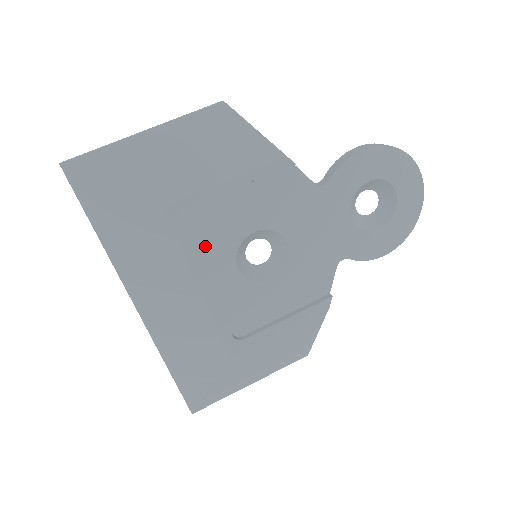
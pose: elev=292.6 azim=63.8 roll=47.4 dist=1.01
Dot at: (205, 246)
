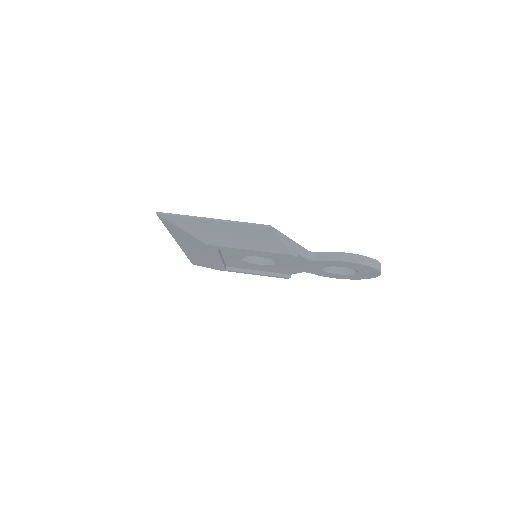
Dot at: (226, 251)
